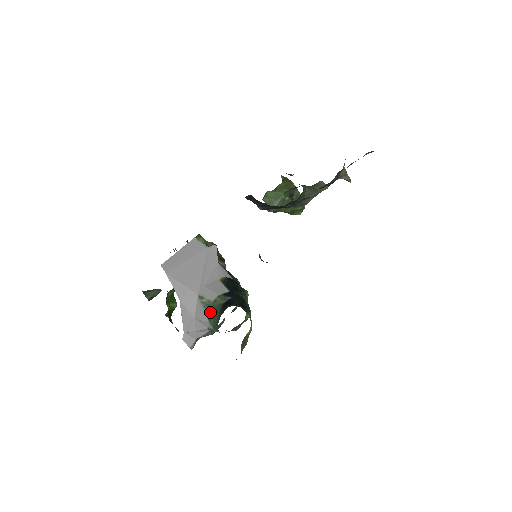
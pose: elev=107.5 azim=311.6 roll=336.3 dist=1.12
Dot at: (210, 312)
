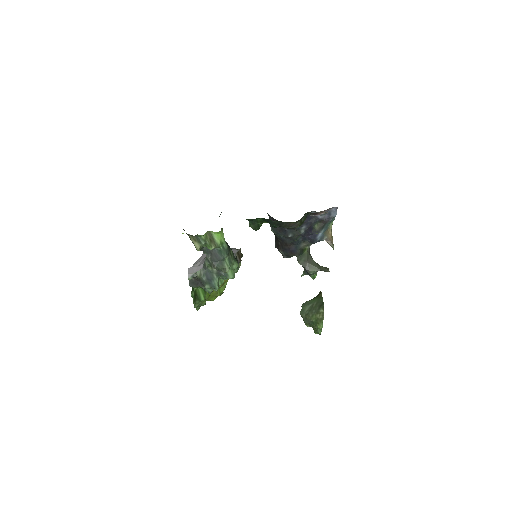
Dot at: occluded
